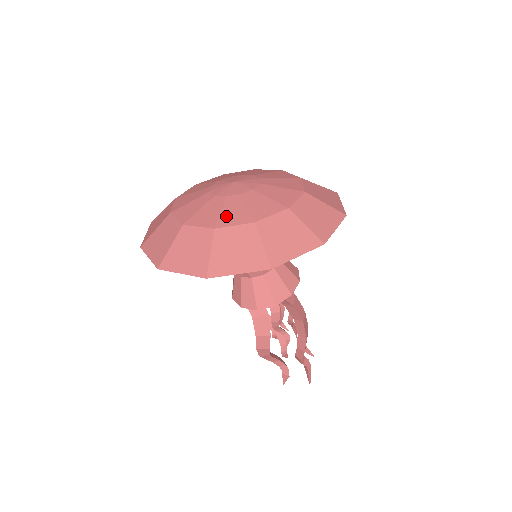
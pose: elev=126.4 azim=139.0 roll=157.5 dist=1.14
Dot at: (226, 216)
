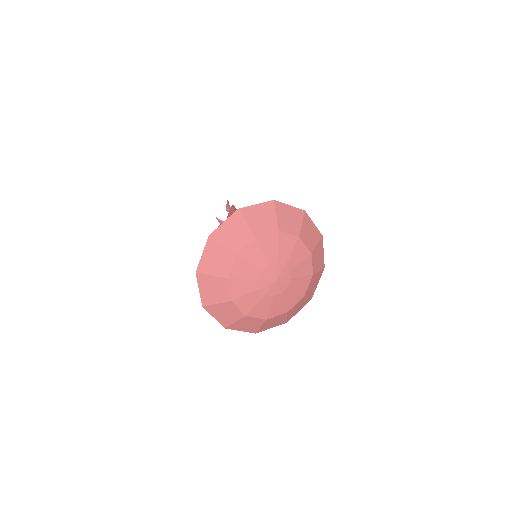
Dot at: (256, 310)
